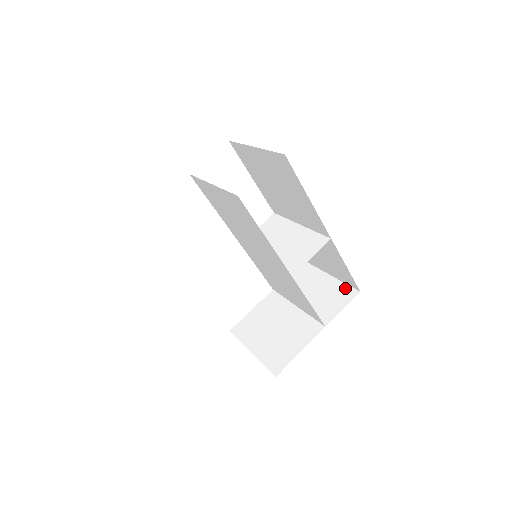
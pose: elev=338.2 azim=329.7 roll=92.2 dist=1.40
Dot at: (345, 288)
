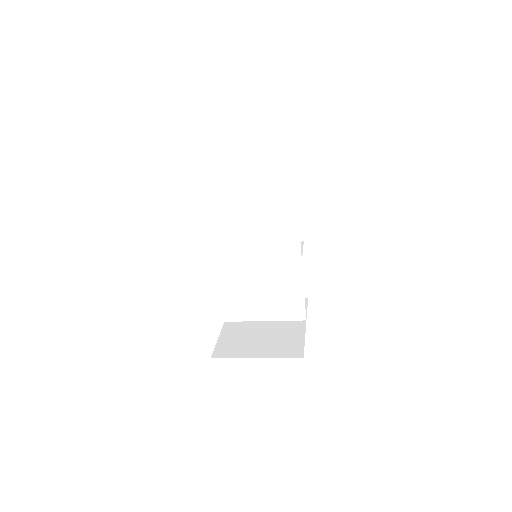
Dot at: occluded
